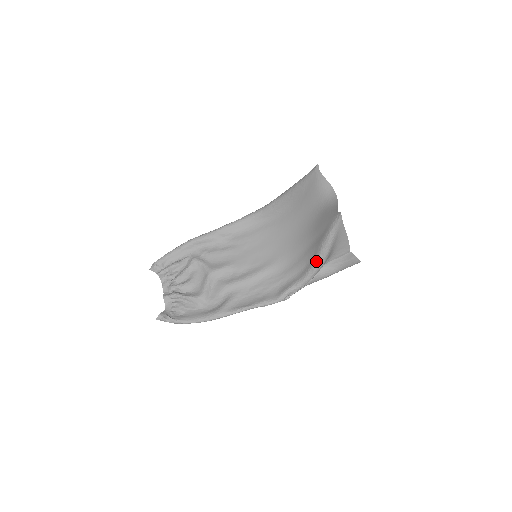
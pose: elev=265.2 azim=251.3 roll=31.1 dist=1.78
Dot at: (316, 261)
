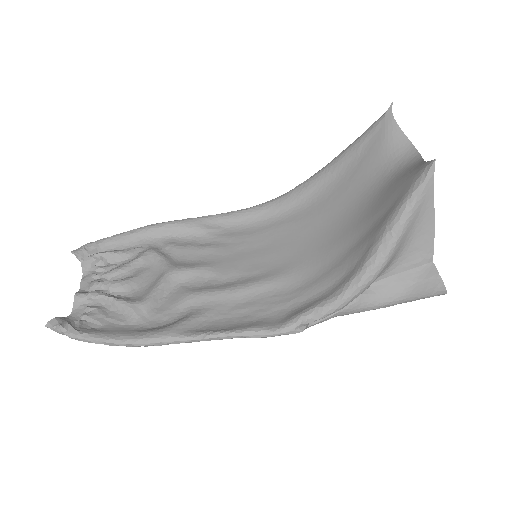
Dot at: (369, 260)
